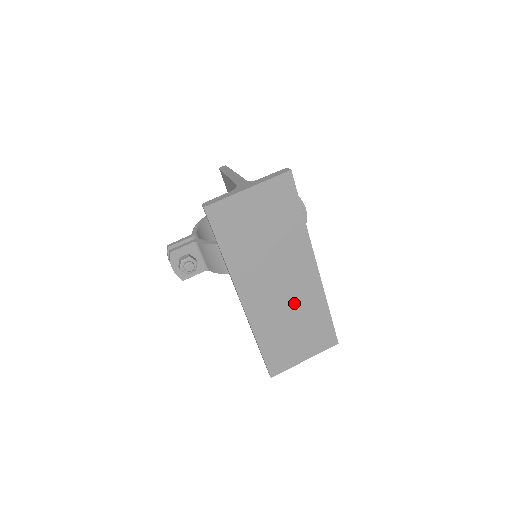
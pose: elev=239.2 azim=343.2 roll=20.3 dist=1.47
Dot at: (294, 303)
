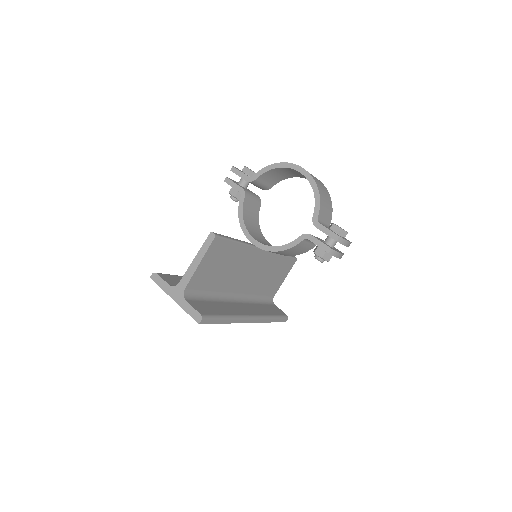
Dot at: occluded
